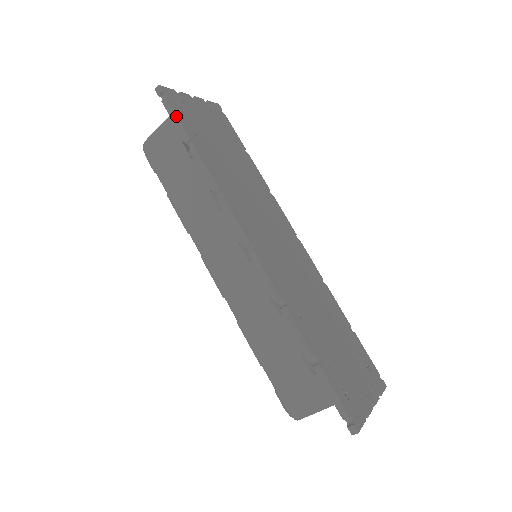
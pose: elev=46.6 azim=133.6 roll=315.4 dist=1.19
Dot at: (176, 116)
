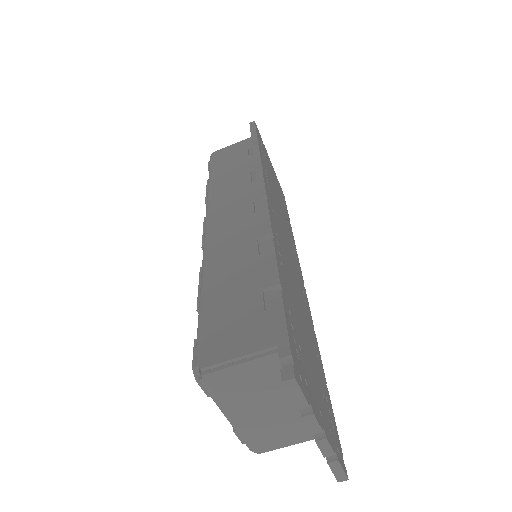
Dot at: (256, 132)
